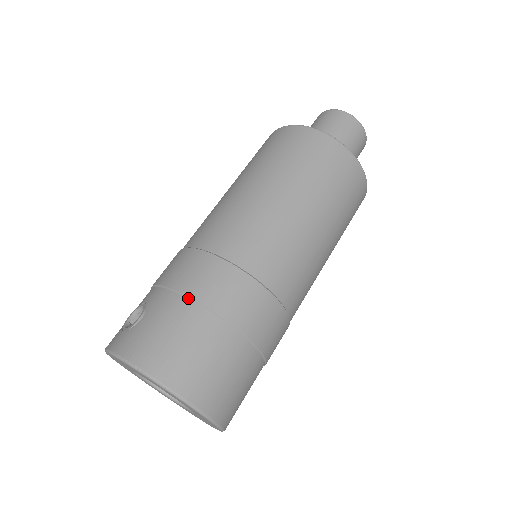
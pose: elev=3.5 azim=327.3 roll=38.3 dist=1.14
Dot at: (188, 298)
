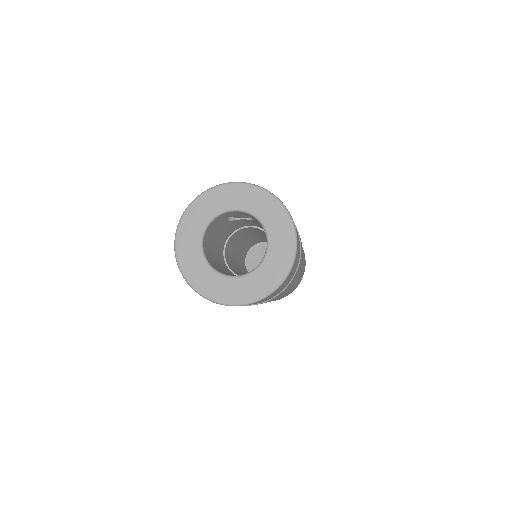
Dot at: occluded
